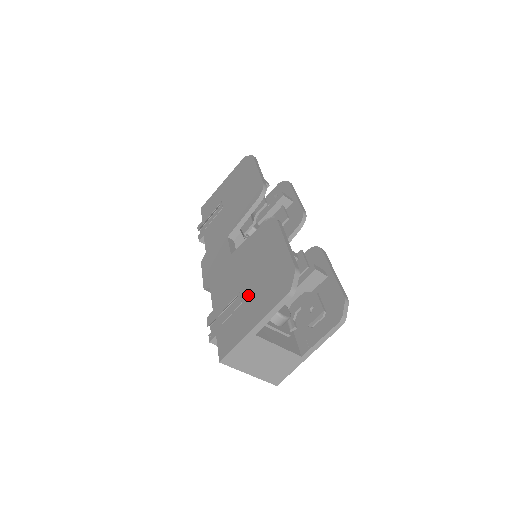
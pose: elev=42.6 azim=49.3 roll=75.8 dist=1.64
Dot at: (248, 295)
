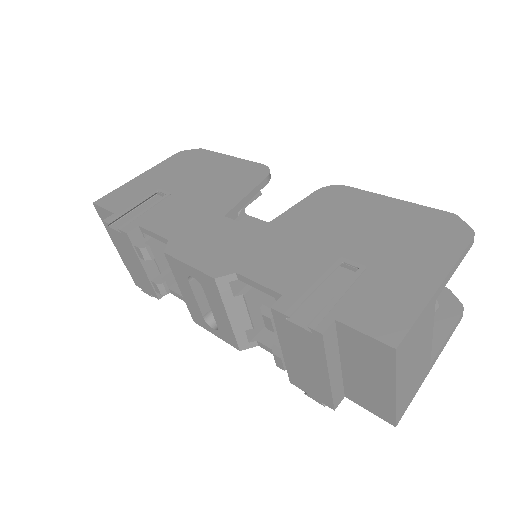
Dot at: (373, 256)
